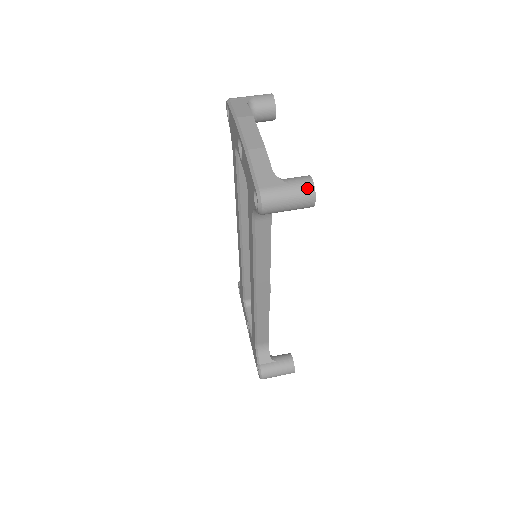
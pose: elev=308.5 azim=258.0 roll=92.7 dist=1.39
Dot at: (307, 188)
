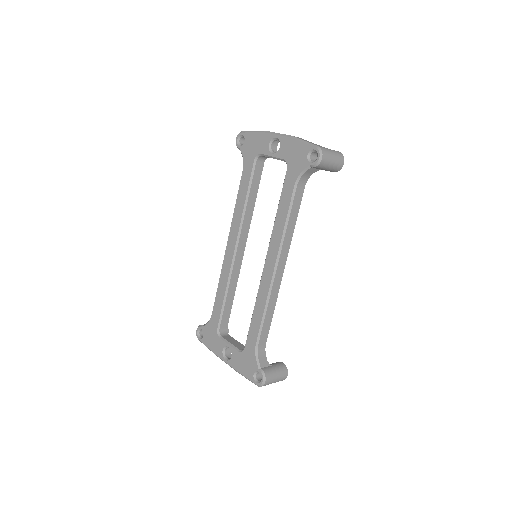
Dot at: (340, 153)
